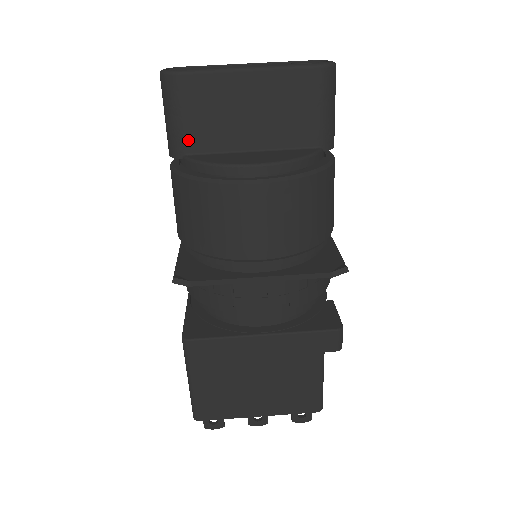
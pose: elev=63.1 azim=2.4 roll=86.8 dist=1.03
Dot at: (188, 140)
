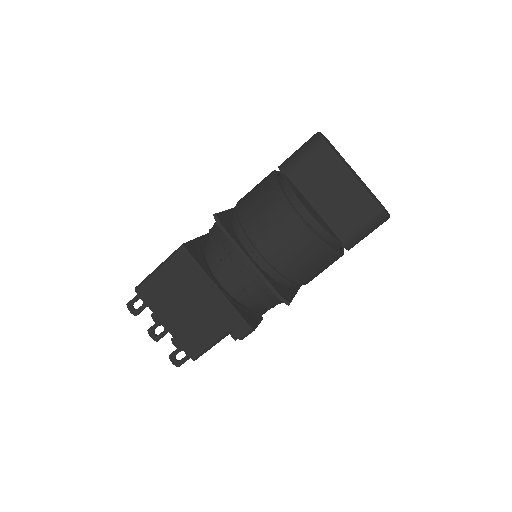
Dot at: (294, 170)
